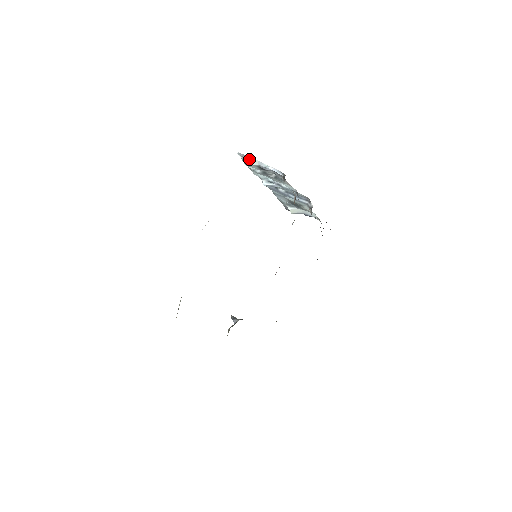
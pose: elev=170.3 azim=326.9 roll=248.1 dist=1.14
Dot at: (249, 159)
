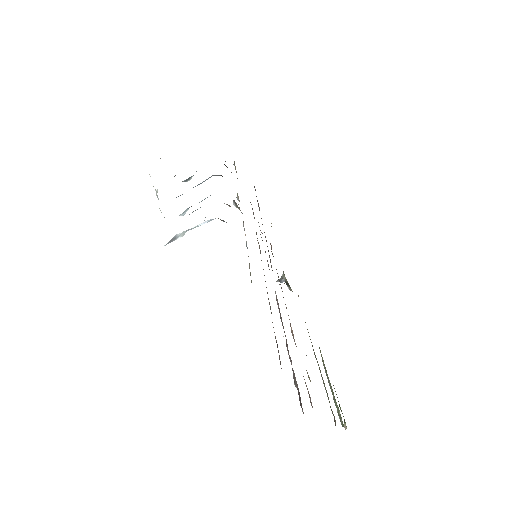
Dot at: (176, 238)
